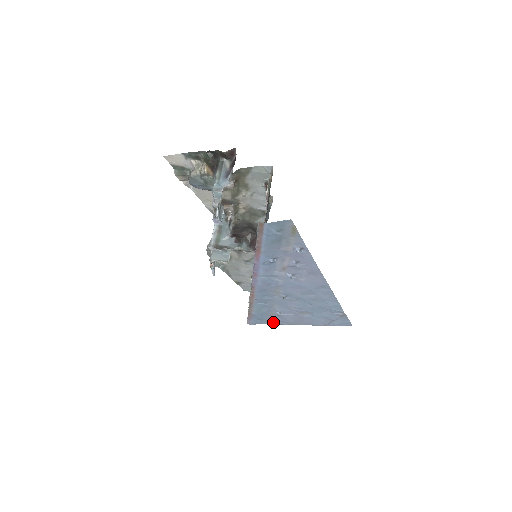
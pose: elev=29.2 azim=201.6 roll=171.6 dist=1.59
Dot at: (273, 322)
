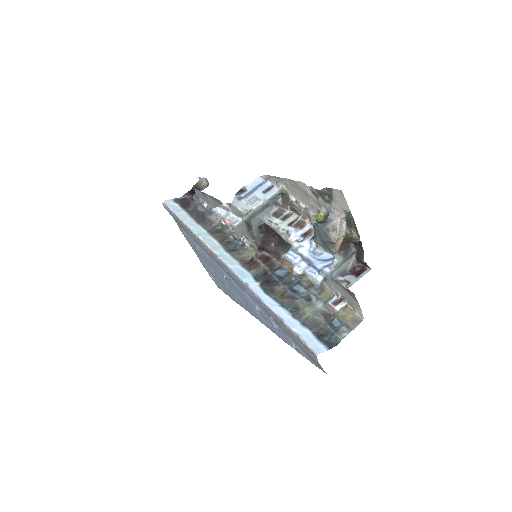
Dot at: (181, 228)
